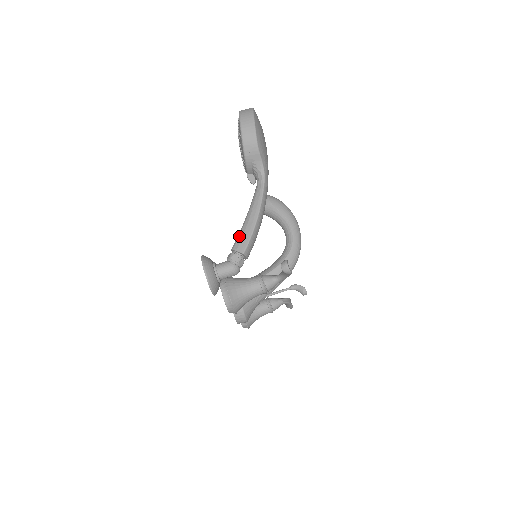
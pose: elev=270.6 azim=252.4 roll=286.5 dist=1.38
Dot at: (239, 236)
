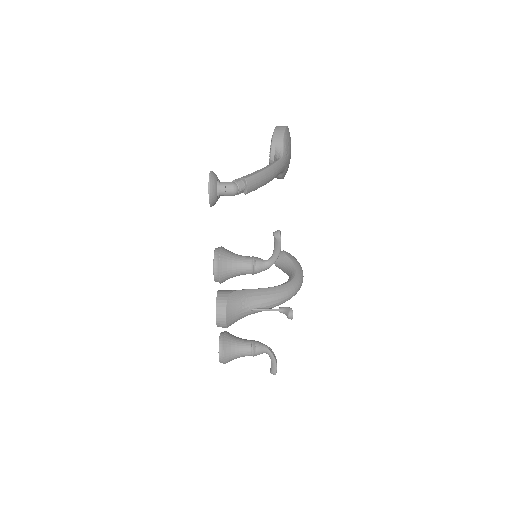
Dot at: (247, 175)
